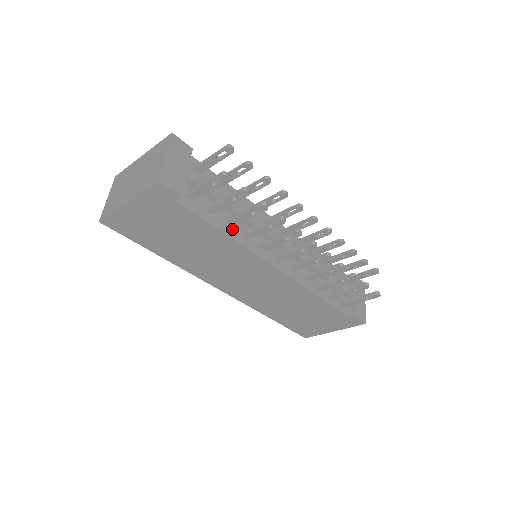
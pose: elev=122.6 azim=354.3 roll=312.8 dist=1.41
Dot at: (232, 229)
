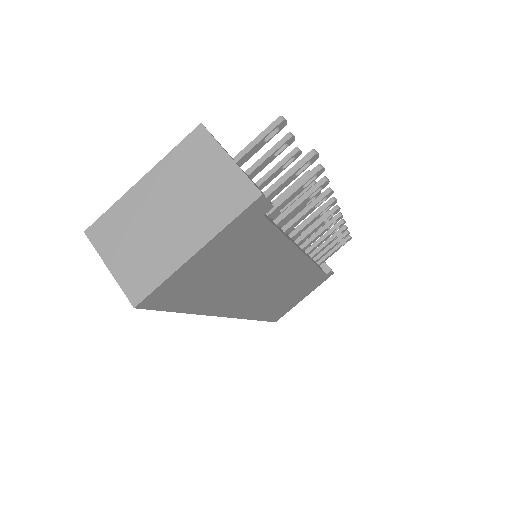
Dot at: (280, 229)
